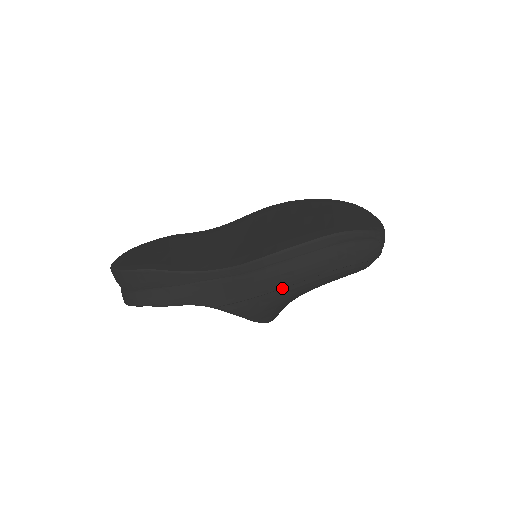
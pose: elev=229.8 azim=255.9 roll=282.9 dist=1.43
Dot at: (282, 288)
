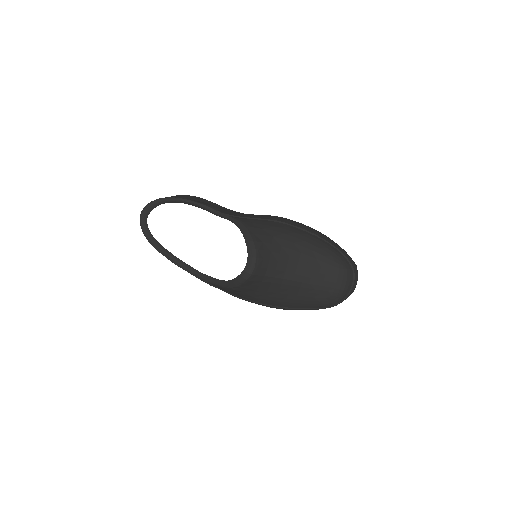
Dot at: (288, 225)
